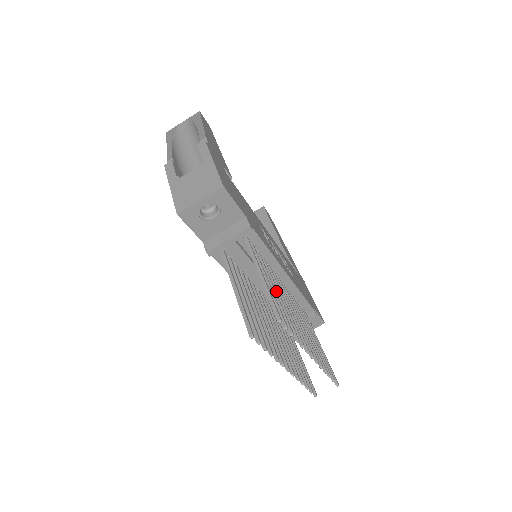
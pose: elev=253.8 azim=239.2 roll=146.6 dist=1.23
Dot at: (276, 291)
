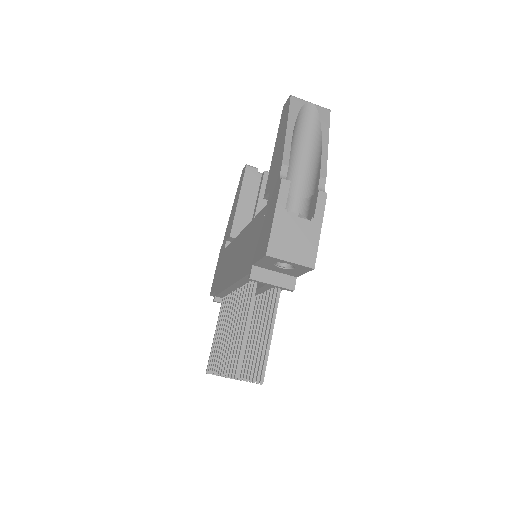
Dot at: occluded
